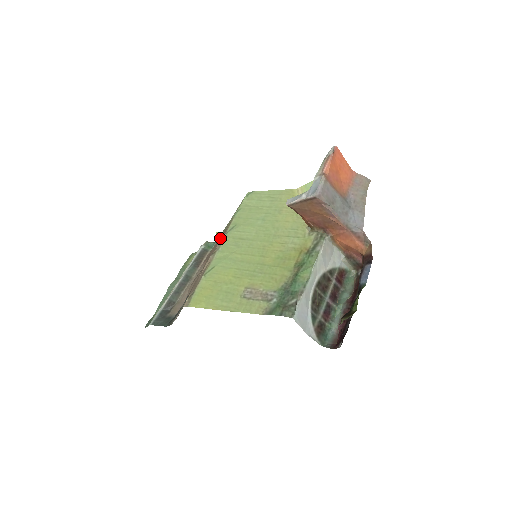
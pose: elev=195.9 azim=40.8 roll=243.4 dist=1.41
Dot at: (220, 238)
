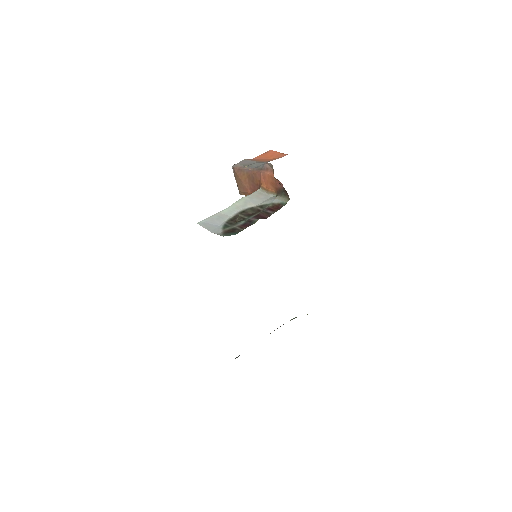
Dot at: occluded
